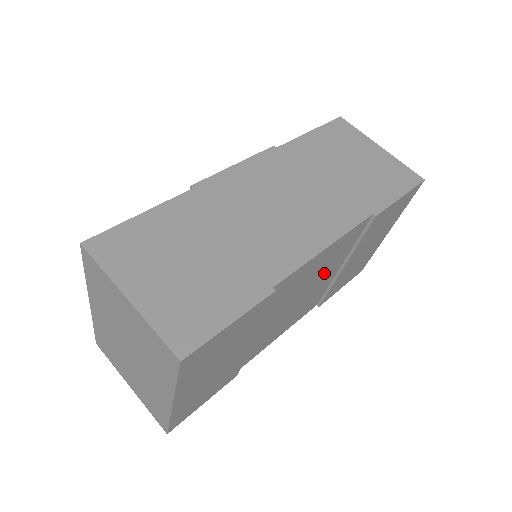
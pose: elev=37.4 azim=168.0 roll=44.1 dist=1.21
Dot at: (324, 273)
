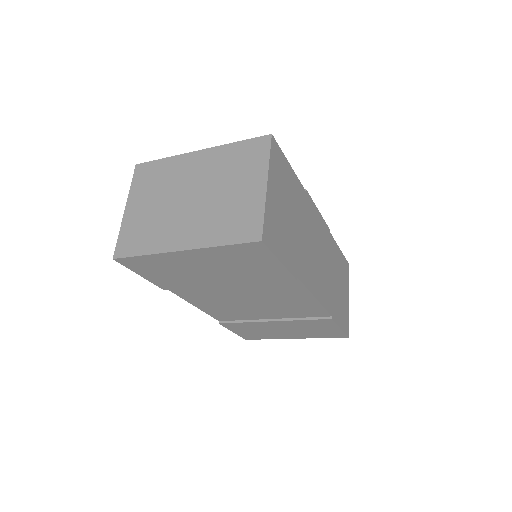
Dot at: (274, 309)
